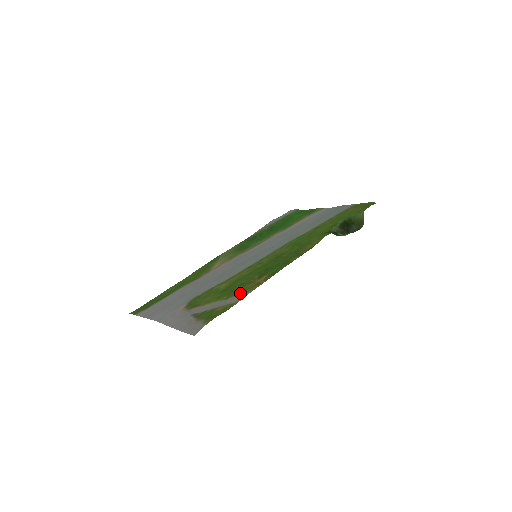
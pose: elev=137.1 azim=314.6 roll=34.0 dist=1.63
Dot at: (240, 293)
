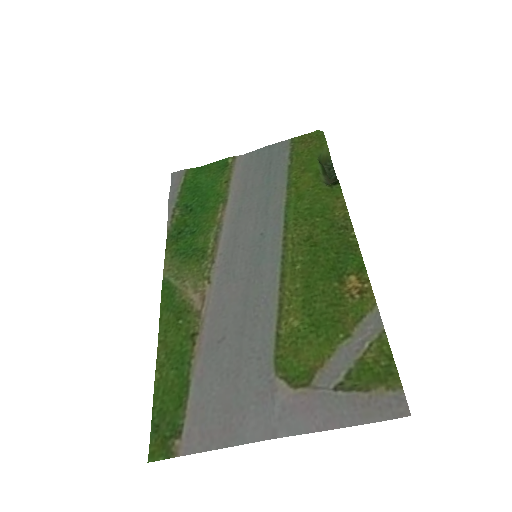
Dot at: (359, 318)
